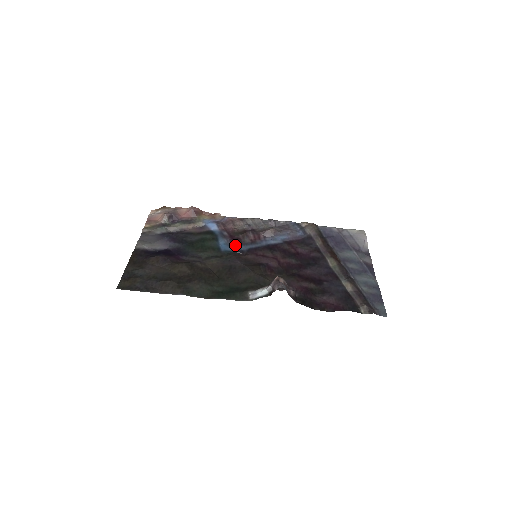
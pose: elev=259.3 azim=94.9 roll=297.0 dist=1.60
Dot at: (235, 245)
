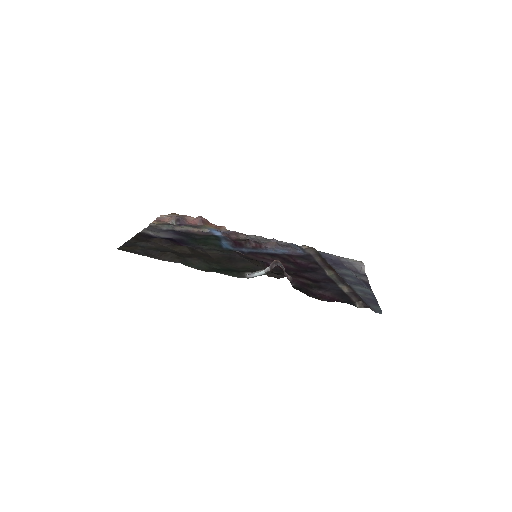
Dot at: (237, 247)
